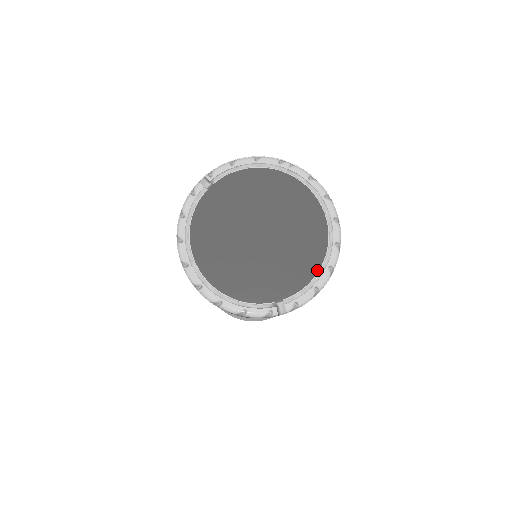
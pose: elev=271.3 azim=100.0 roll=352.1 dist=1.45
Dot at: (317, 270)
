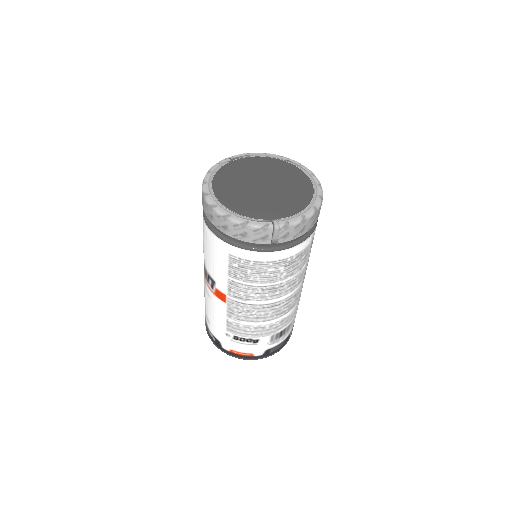
Dot at: (305, 207)
